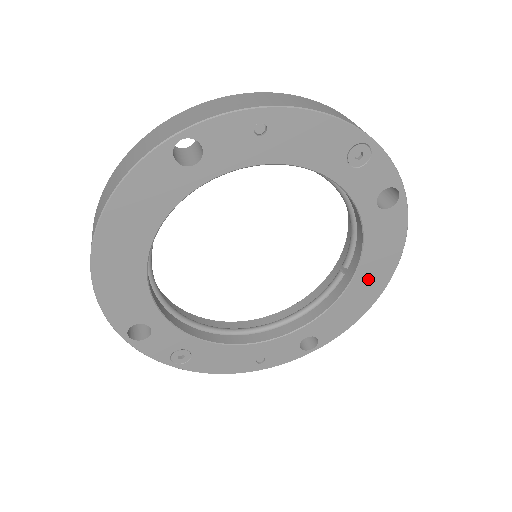
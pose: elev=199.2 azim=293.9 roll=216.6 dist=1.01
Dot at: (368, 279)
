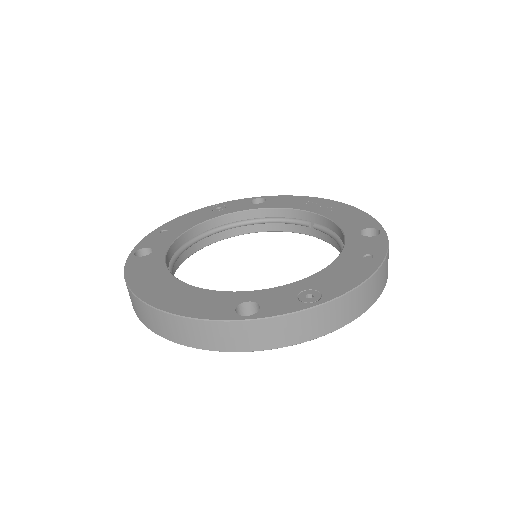
Dot at: occluded
